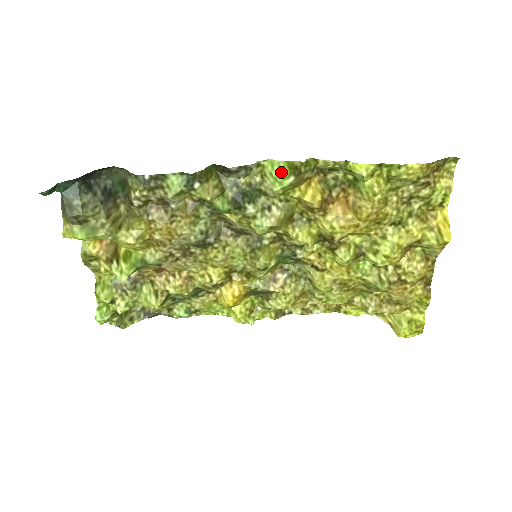
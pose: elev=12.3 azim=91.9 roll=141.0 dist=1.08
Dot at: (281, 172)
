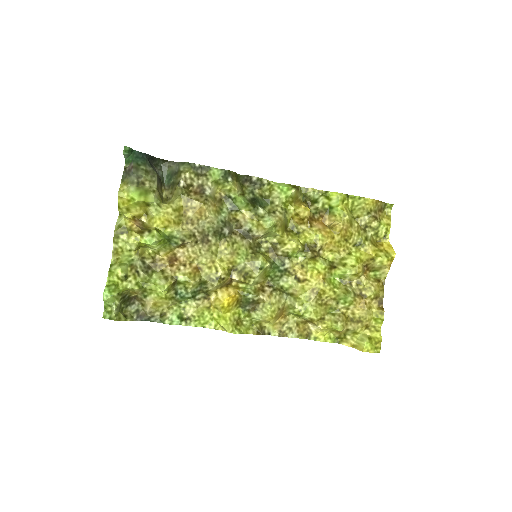
Dot at: (286, 186)
